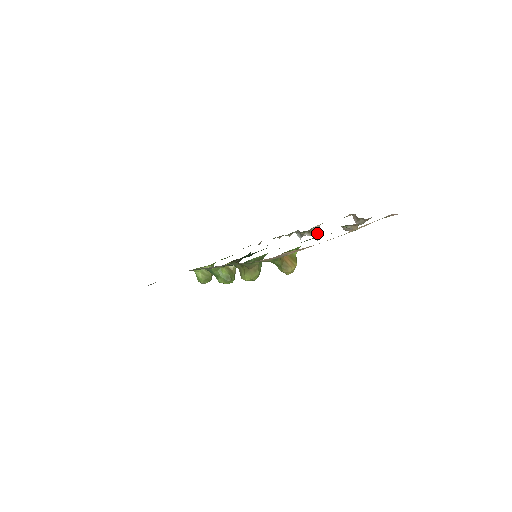
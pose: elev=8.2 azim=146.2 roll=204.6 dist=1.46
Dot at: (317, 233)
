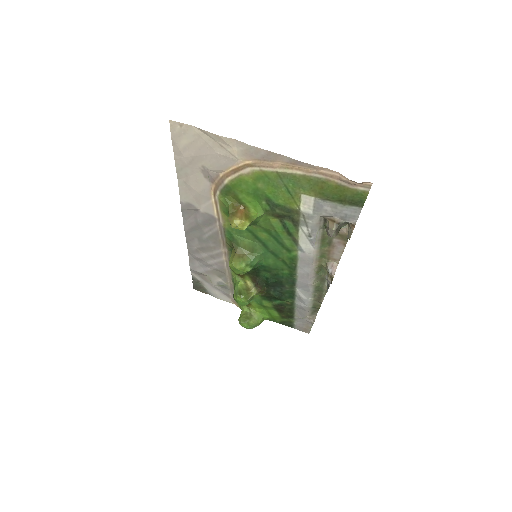
Dot at: (331, 272)
